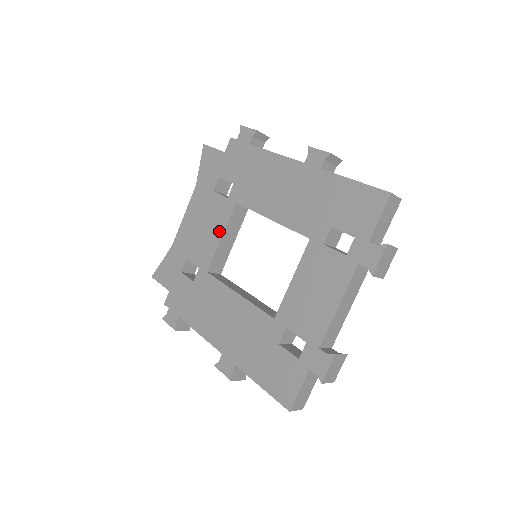
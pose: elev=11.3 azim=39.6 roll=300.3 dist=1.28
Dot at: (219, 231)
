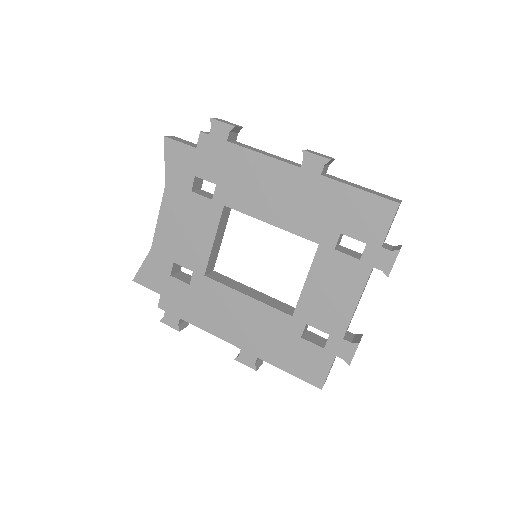
Dot at: (209, 235)
